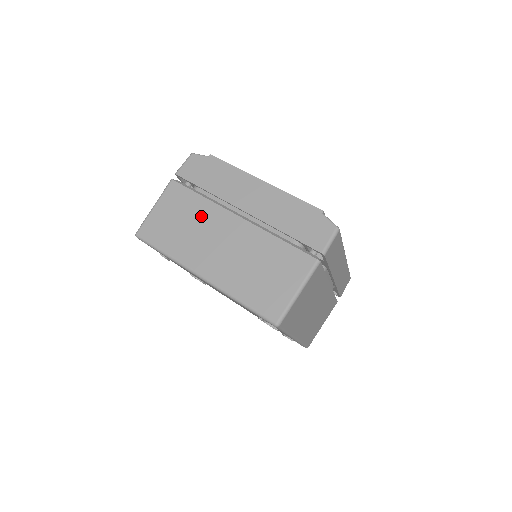
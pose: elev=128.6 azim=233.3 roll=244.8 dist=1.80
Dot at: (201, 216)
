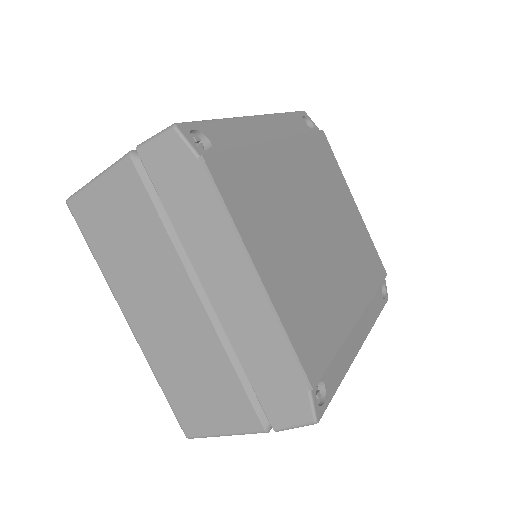
Dot at: (151, 252)
